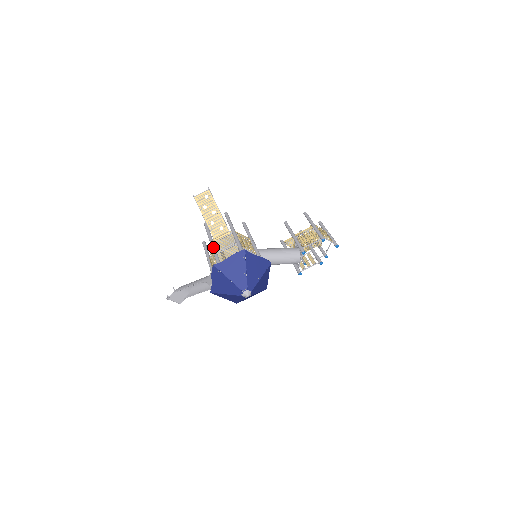
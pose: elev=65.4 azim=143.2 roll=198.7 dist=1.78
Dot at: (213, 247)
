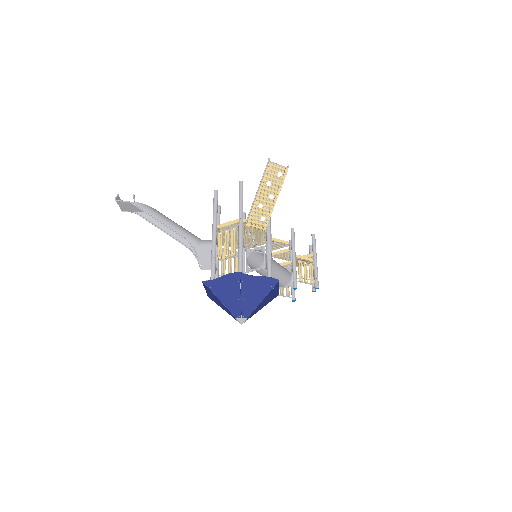
Dot at: (242, 235)
